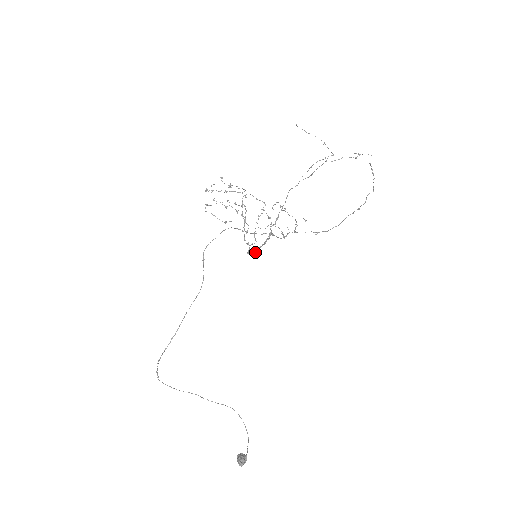
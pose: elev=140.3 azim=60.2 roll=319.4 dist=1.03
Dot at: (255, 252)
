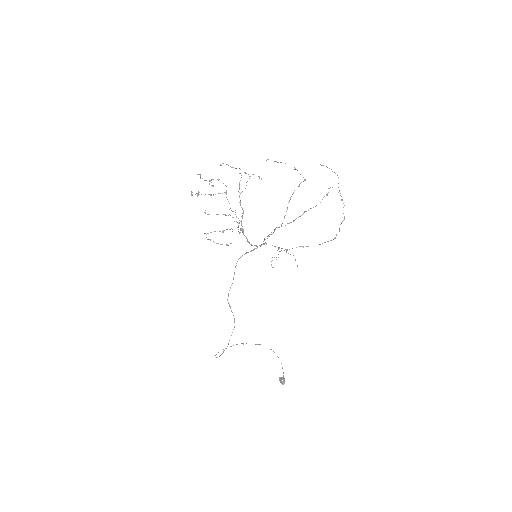
Dot at: (252, 245)
